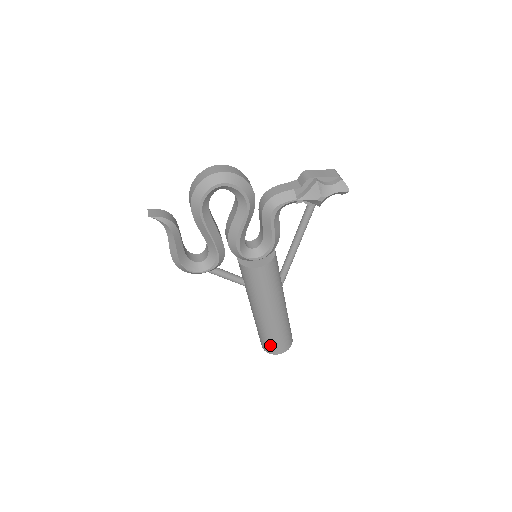
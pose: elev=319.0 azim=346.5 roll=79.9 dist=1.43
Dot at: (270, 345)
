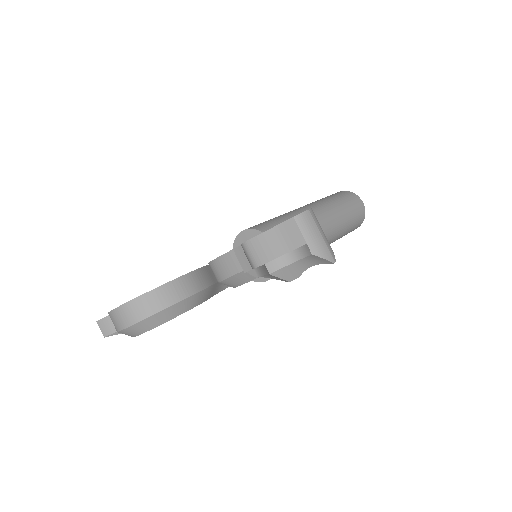
Dot at: occluded
